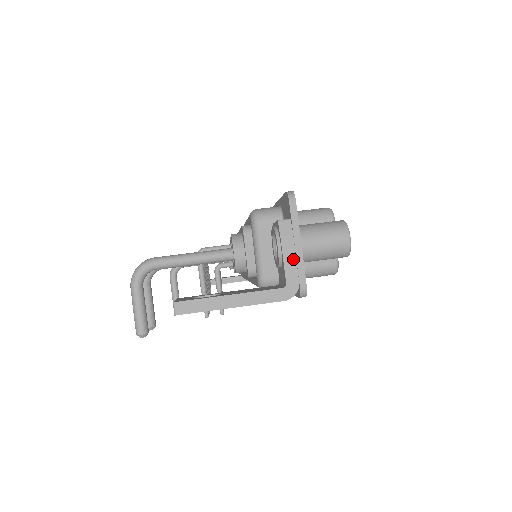
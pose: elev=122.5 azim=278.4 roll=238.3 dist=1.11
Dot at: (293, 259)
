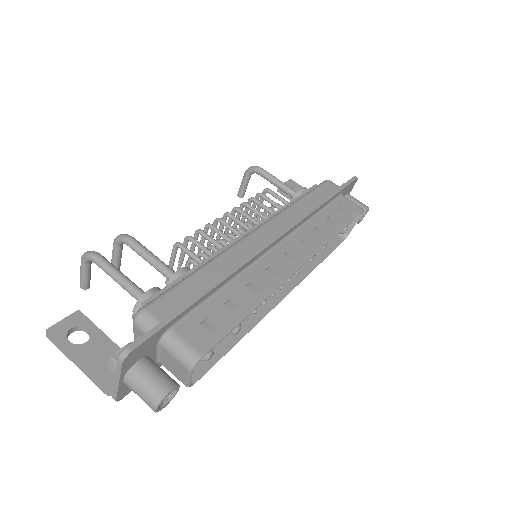
Dot at: (112, 383)
